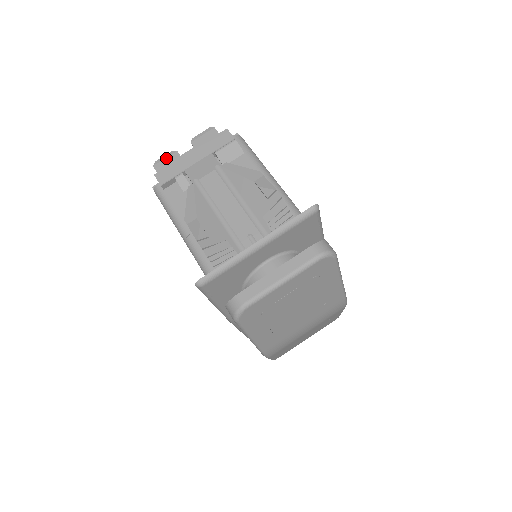
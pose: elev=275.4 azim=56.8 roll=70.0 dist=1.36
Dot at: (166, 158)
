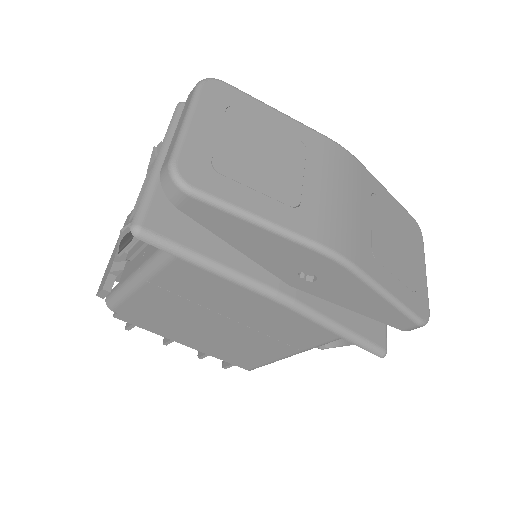
Dot at: occluded
